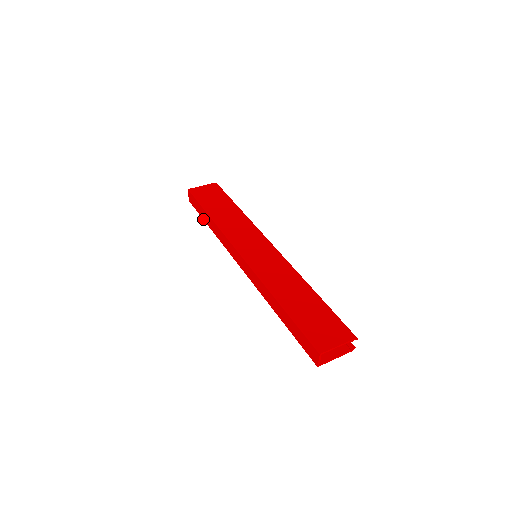
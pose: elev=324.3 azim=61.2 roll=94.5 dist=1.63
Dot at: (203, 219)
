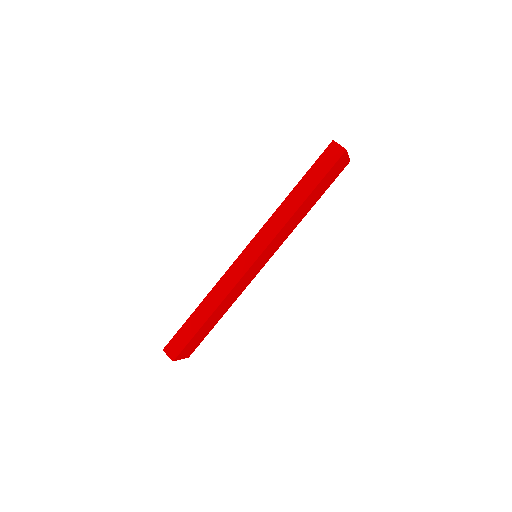
Dot at: (198, 329)
